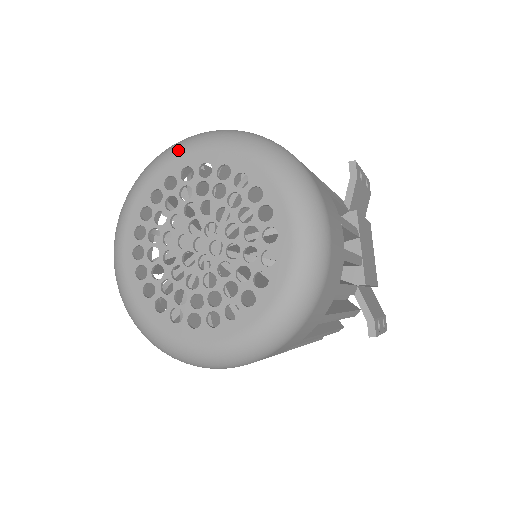
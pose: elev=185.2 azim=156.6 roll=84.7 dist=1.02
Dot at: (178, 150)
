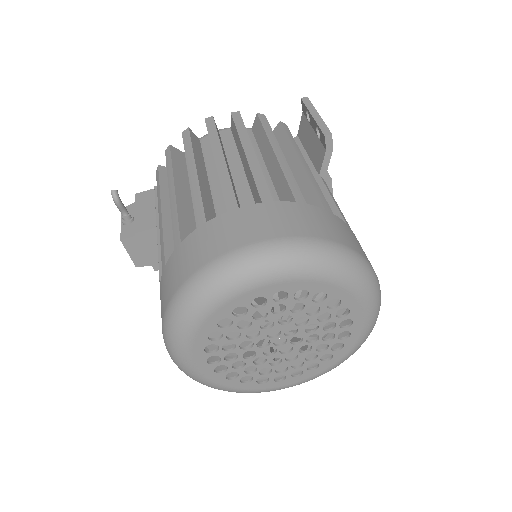
Dot at: (243, 286)
